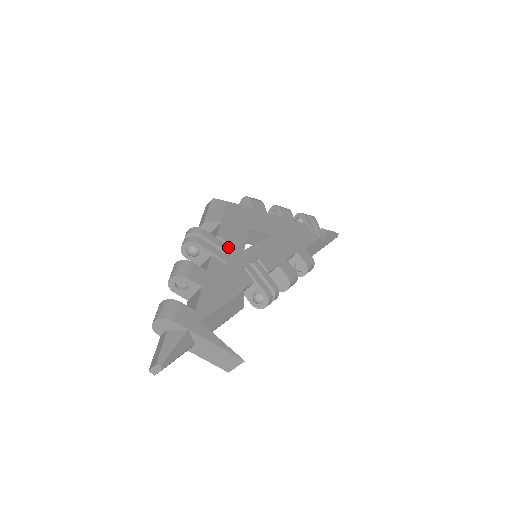
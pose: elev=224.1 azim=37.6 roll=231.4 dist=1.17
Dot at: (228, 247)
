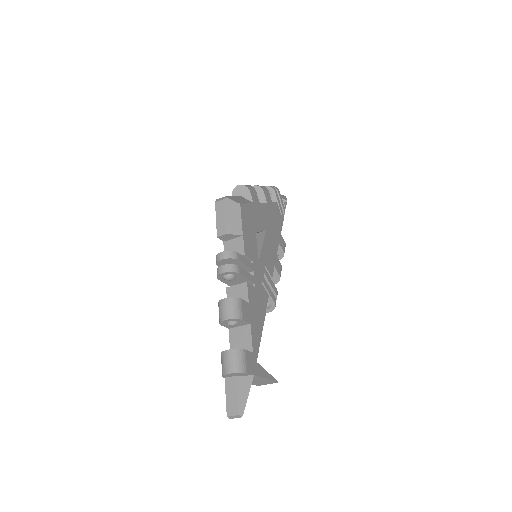
Dot at: (252, 265)
